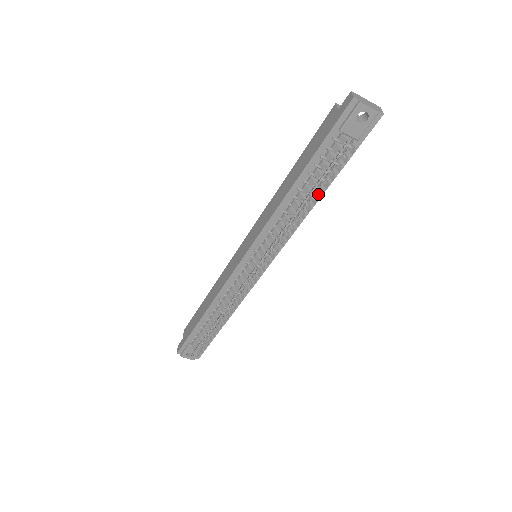
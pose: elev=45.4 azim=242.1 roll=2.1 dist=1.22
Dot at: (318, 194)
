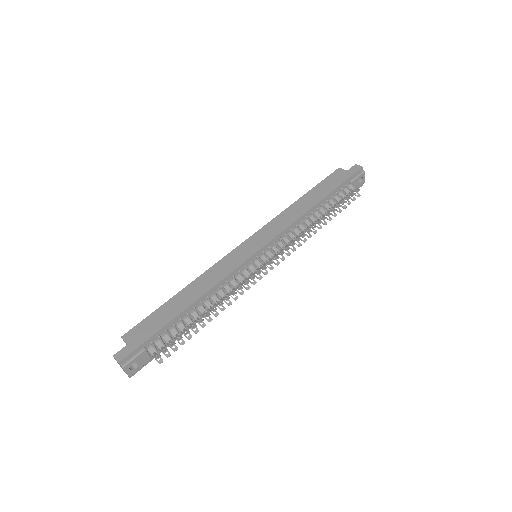
Dot at: (333, 215)
